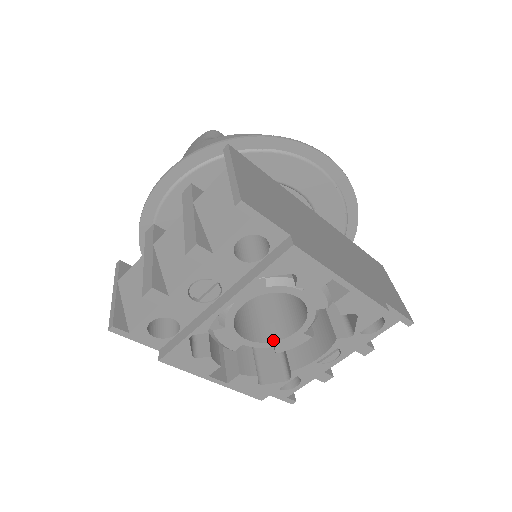
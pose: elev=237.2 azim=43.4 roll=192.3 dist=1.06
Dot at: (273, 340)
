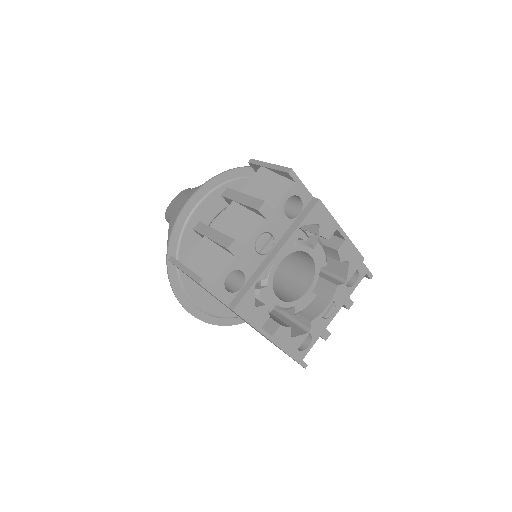
Dot at: (294, 300)
